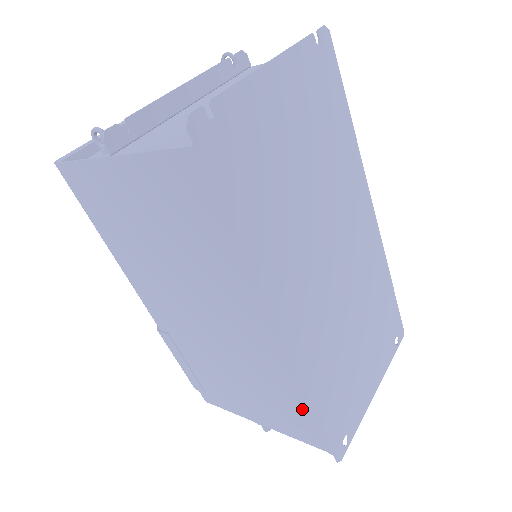
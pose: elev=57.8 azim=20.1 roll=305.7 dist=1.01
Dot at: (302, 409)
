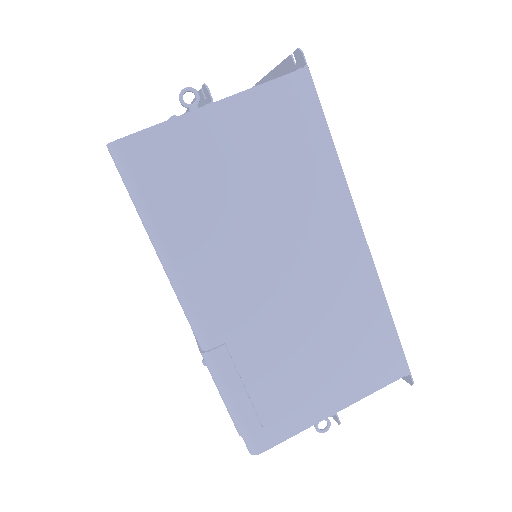
Dot at: (381, 327)
